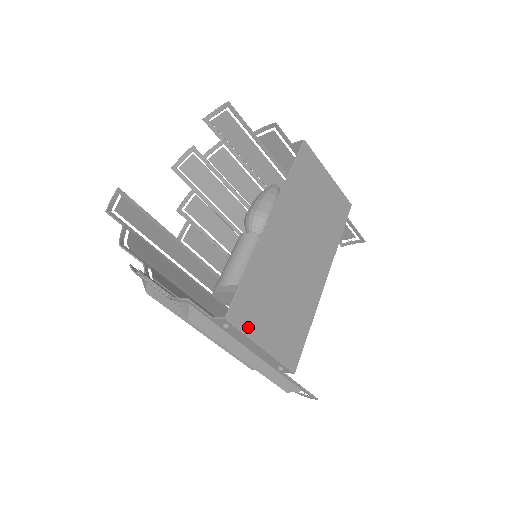
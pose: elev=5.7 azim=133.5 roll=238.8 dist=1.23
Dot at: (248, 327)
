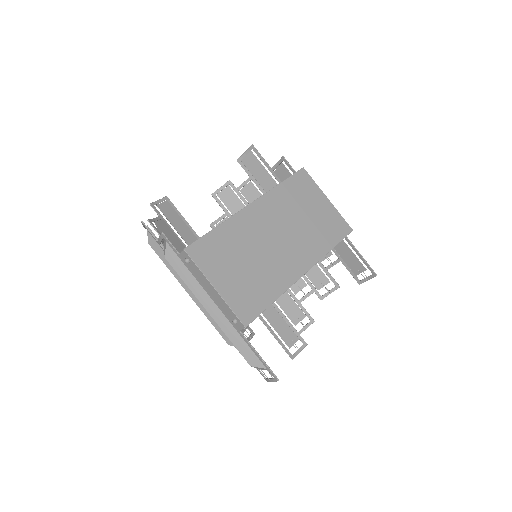
Dot at: (204, 266)
